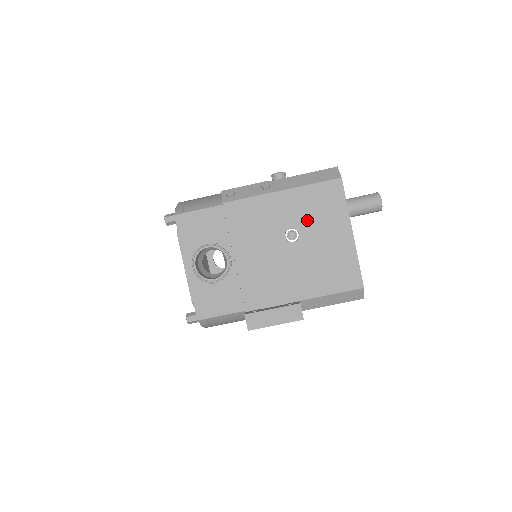
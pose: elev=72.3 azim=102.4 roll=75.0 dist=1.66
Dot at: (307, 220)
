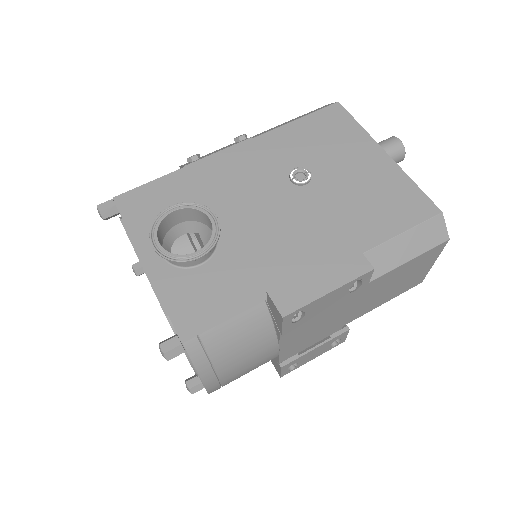
Dot at: (314, 155)
